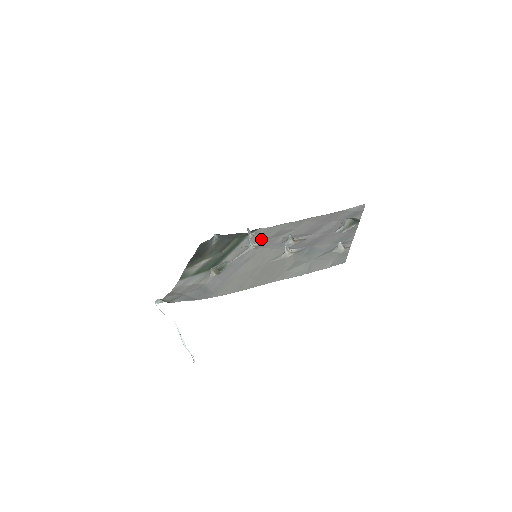
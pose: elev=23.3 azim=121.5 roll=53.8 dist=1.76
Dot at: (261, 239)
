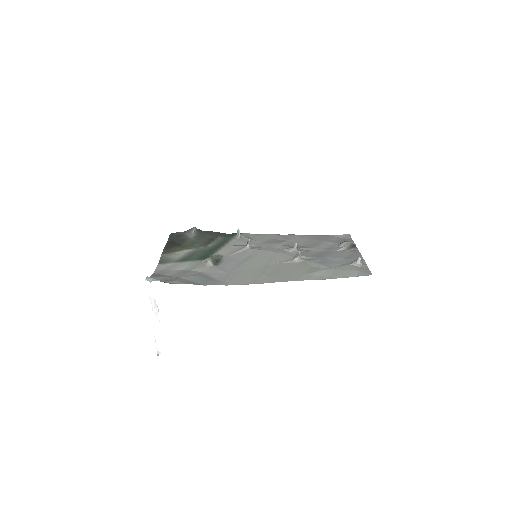
Dot at: (255, 242)
